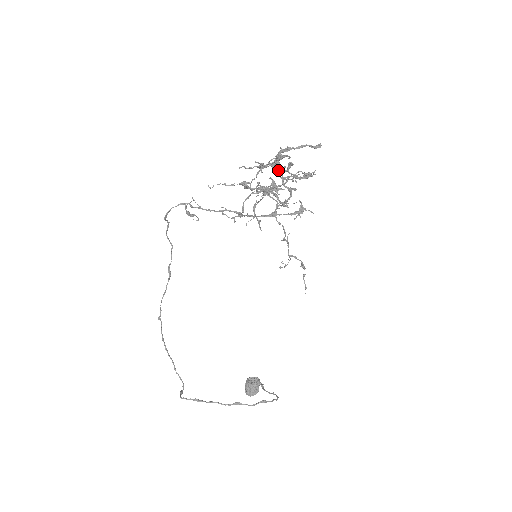
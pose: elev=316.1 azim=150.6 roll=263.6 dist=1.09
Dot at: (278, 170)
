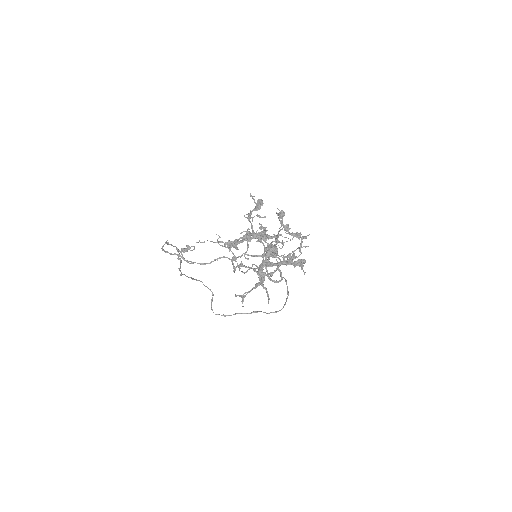
Dot at: occluded
